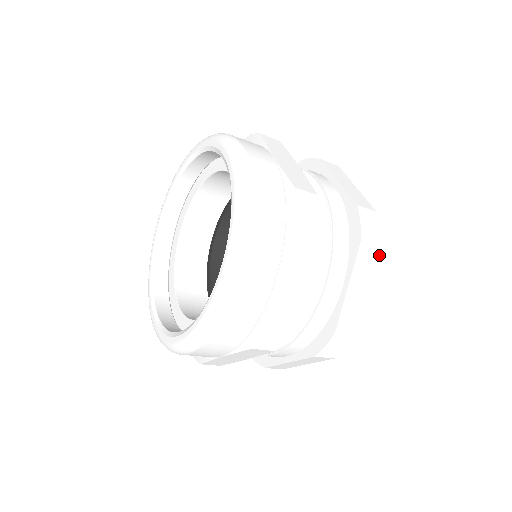
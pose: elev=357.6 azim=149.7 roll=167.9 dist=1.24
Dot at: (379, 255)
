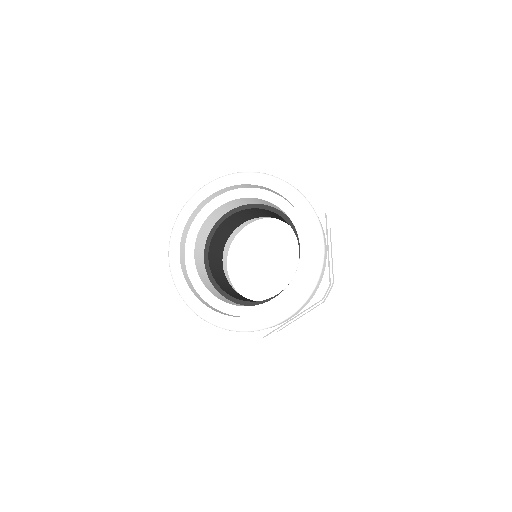
Dot at: occluded
